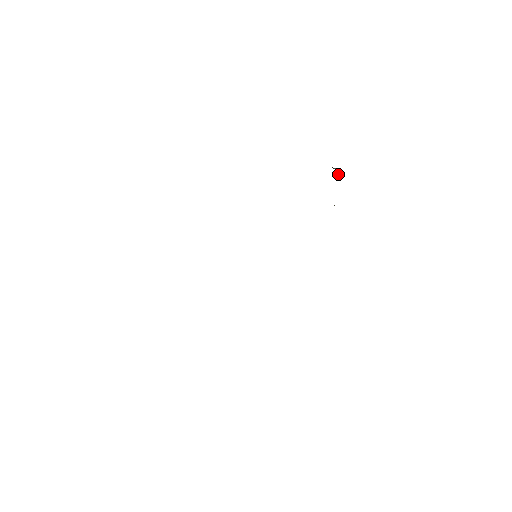
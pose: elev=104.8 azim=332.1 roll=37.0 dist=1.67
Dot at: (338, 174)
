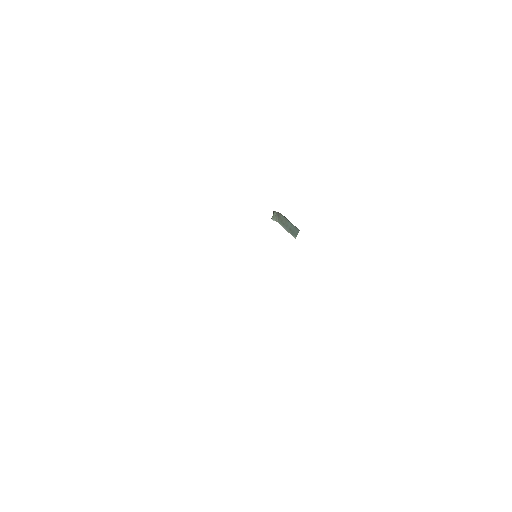
Dot at: (274, 219)
